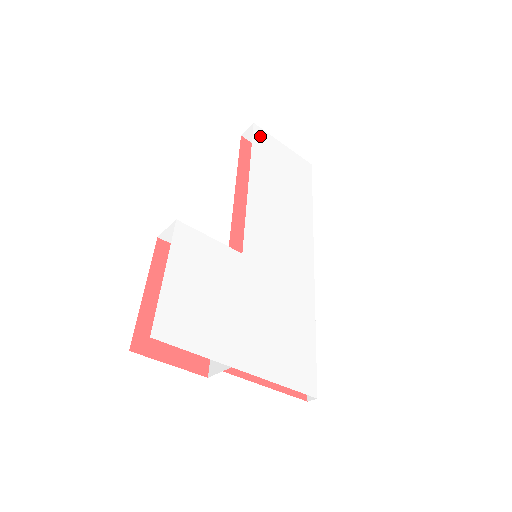
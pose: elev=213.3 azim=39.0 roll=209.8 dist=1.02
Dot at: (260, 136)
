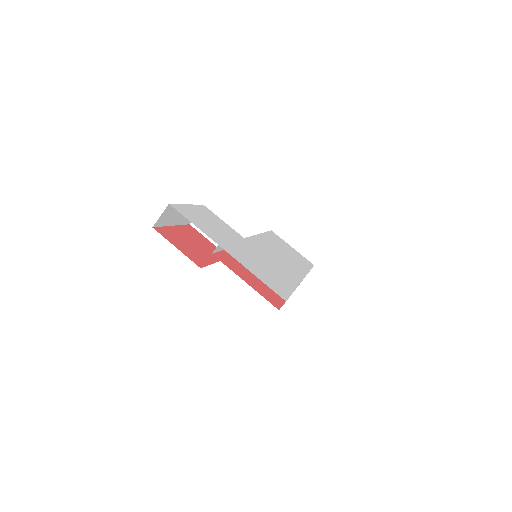
Dot at: (274, 235)
